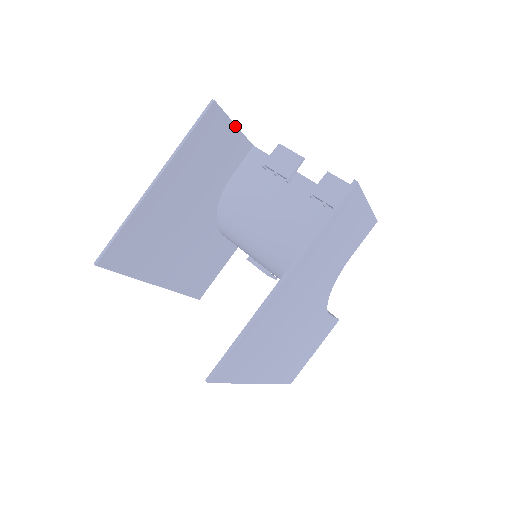
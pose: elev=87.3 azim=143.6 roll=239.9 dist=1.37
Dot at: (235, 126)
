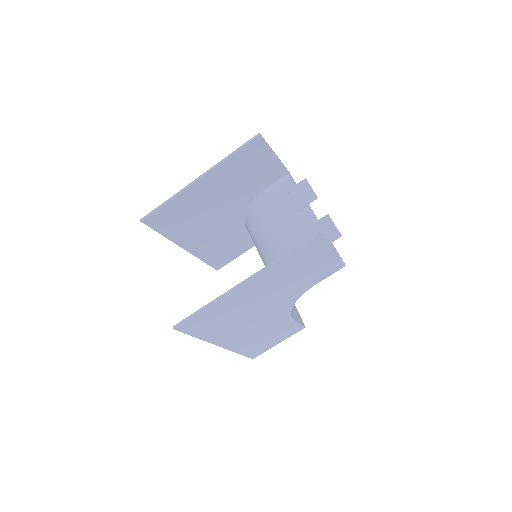
Dot at: (275, 155)
